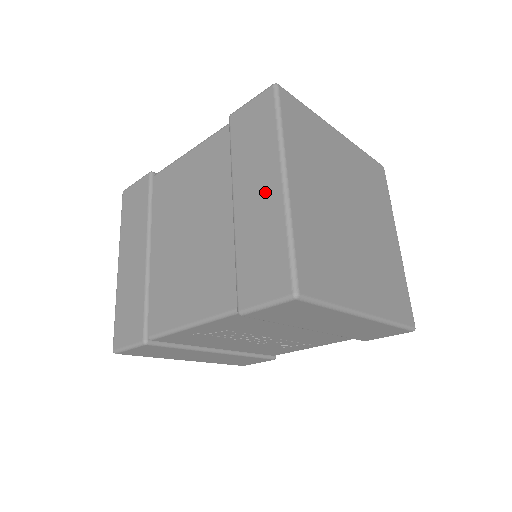
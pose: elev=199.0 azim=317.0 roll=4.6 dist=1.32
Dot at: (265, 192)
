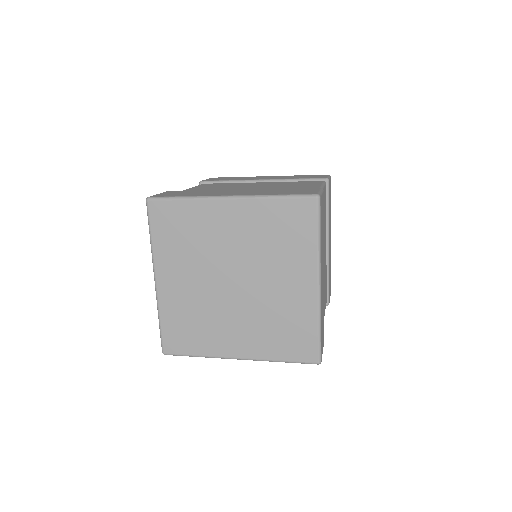
Dot at: occluded
